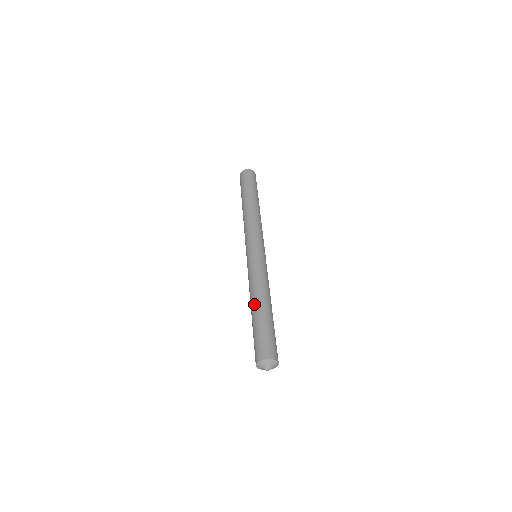
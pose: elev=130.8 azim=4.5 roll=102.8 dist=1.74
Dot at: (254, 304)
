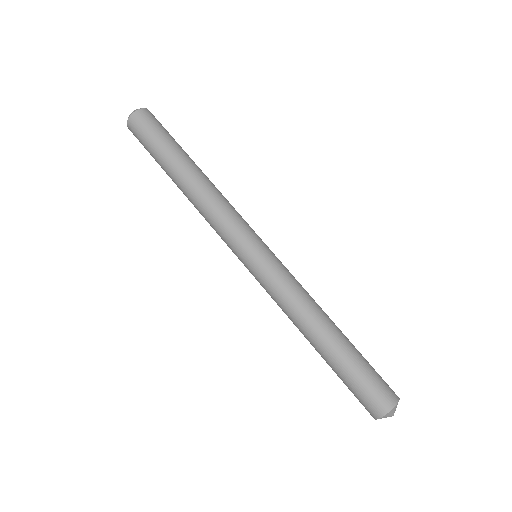
Dot at: occluded
